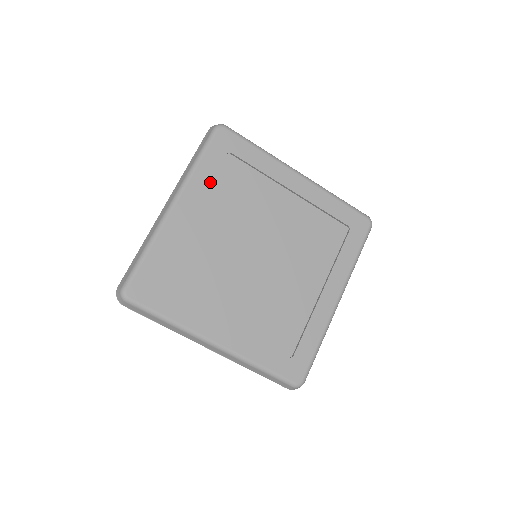
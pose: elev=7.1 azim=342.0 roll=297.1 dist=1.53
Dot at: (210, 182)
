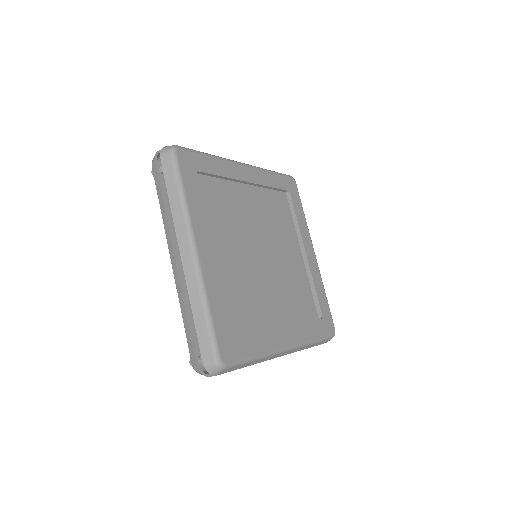
Dot at: (204, 210)
